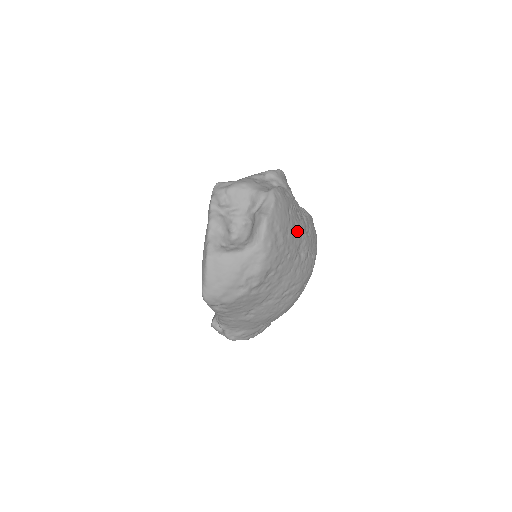
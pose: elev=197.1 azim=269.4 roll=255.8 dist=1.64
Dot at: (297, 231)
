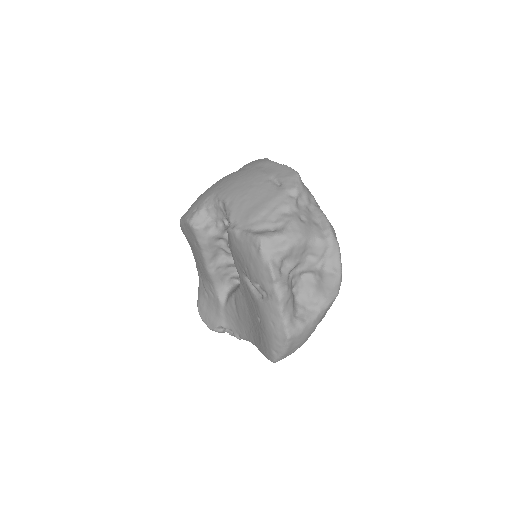
Dot at: occluded
